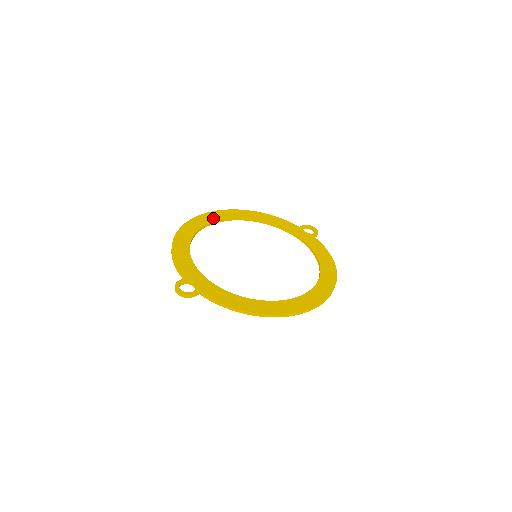
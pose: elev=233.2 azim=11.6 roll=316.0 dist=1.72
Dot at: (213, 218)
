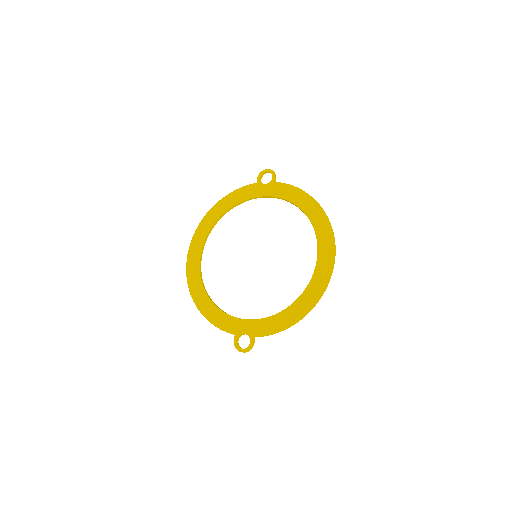
Dot at: (197, 250)
